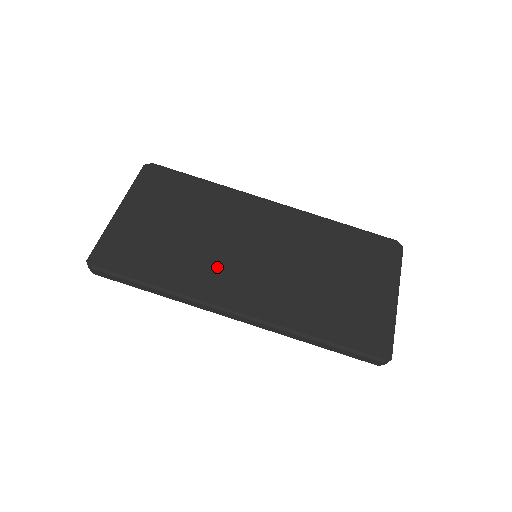
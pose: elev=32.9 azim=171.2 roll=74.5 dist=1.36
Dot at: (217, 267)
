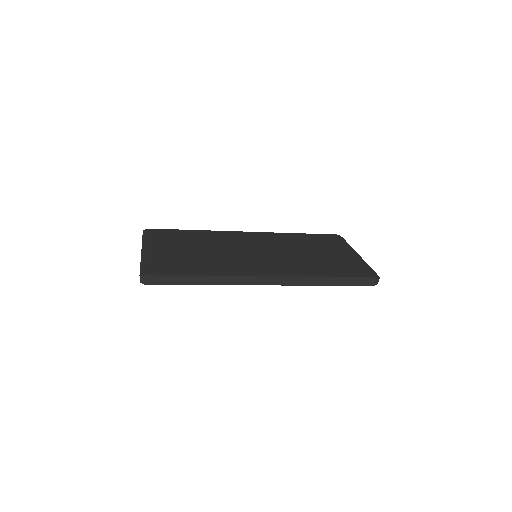
Dot at: (236, 261)
